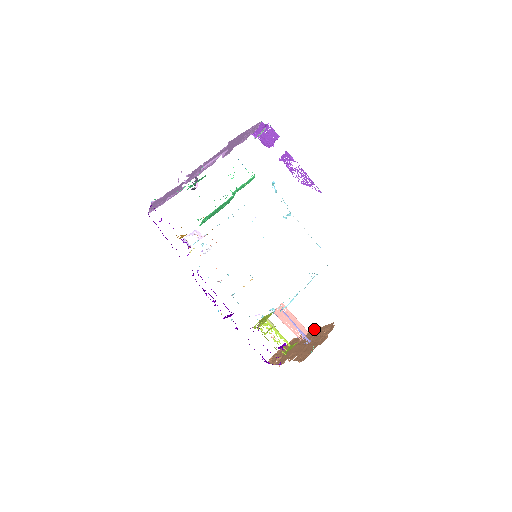
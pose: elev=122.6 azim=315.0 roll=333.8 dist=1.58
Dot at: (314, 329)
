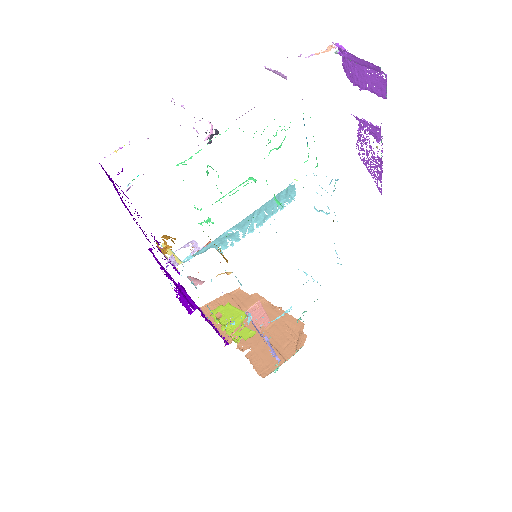
Dot at: (273, 305)
